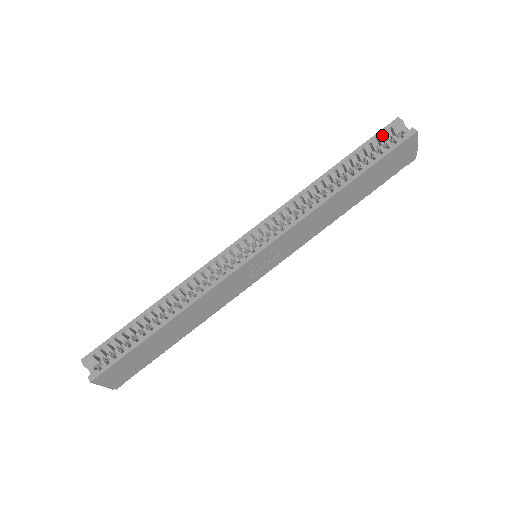
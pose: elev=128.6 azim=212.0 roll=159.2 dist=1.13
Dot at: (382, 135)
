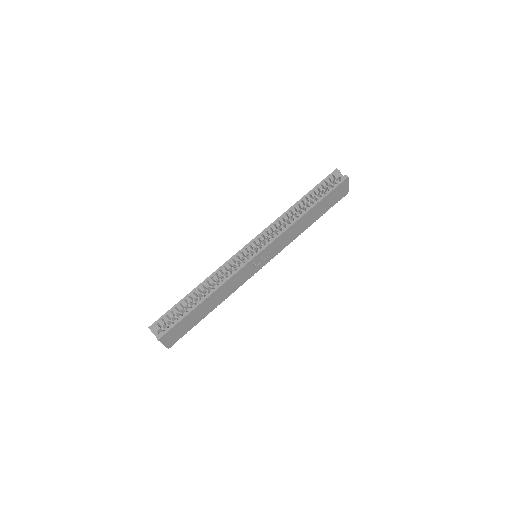
Dot at: (328, 179)
